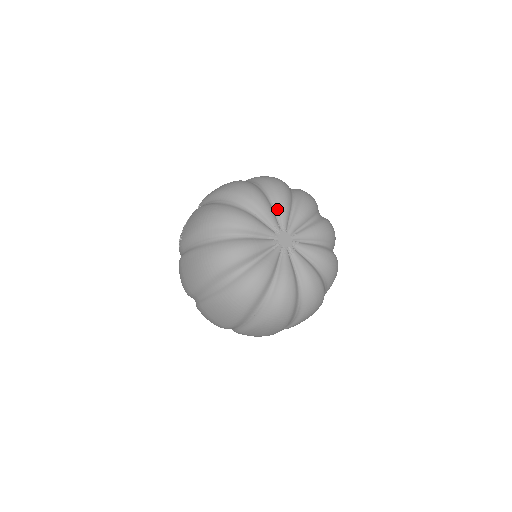
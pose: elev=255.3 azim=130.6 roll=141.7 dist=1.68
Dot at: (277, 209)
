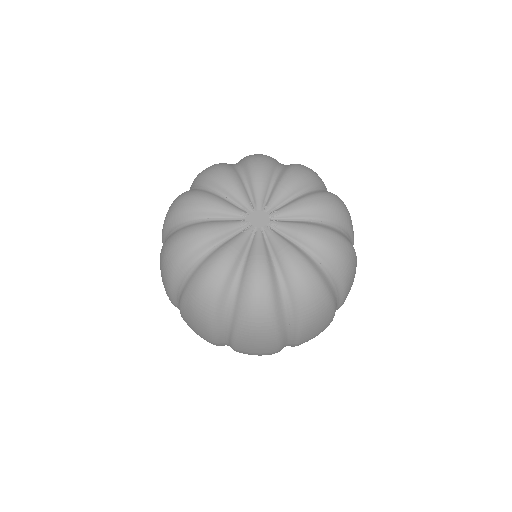
Dot at: (228, 195)
